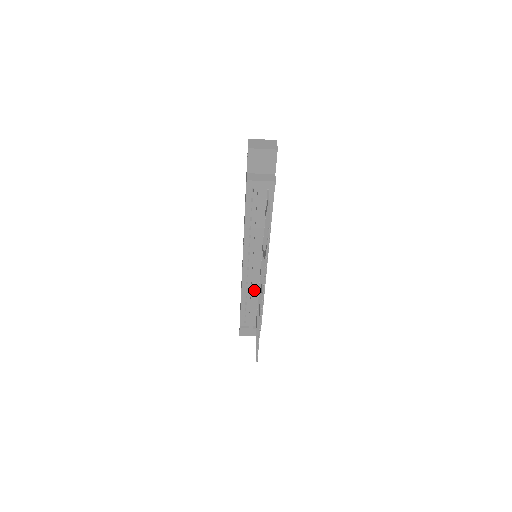
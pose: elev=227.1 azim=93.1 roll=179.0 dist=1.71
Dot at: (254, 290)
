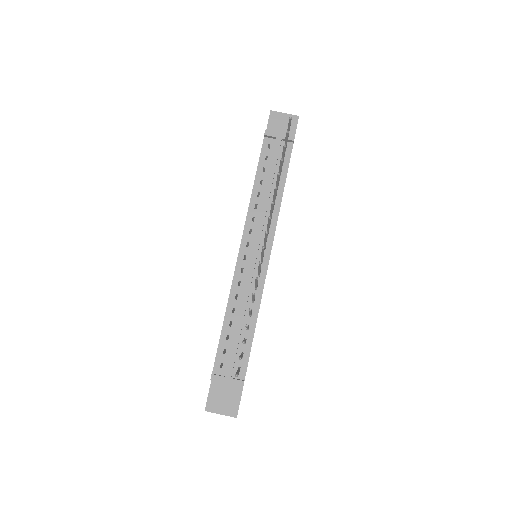
Dot at: (247, 294)
